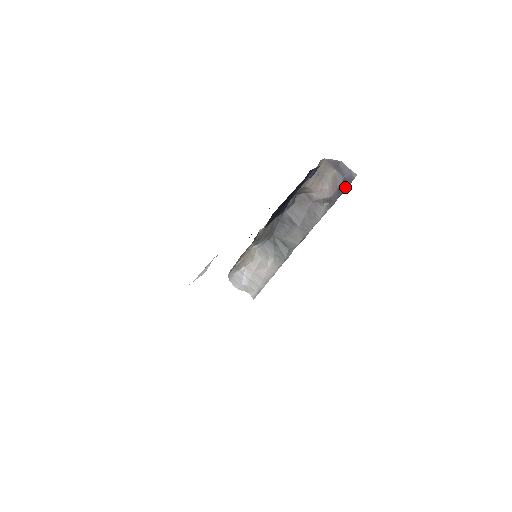
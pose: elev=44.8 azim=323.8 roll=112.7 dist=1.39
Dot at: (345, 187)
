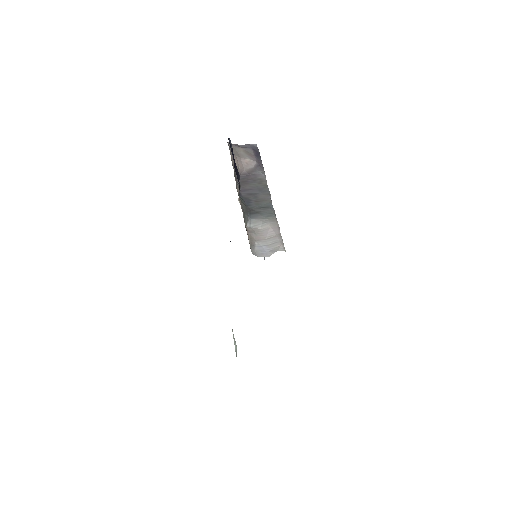
Dot at: (258, 153)
